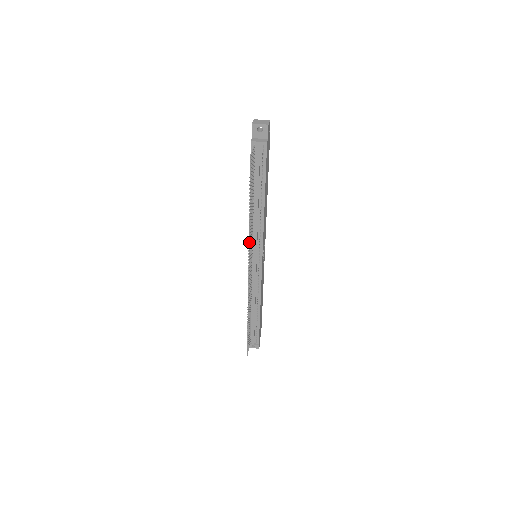
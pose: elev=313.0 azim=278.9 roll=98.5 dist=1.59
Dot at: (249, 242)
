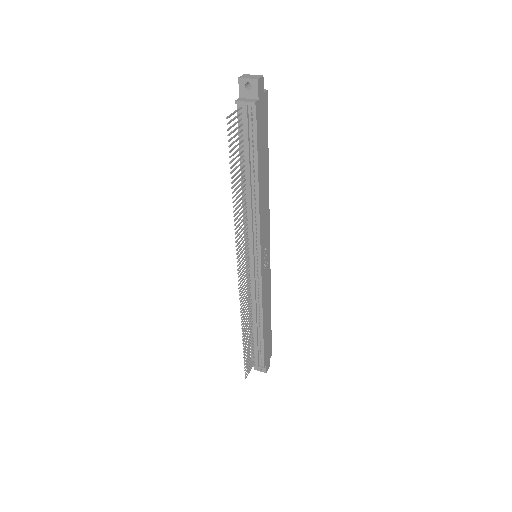
Dot at: (237, 234)
